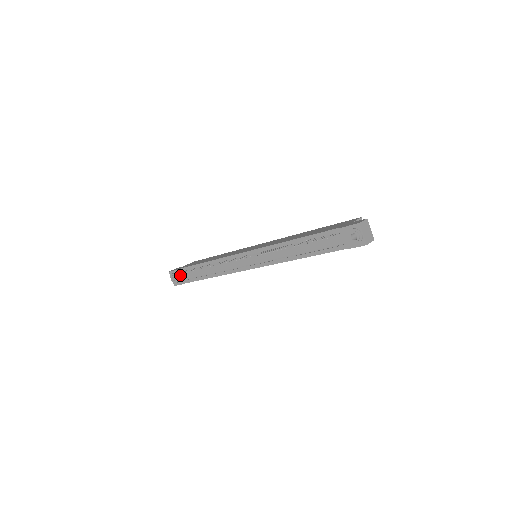
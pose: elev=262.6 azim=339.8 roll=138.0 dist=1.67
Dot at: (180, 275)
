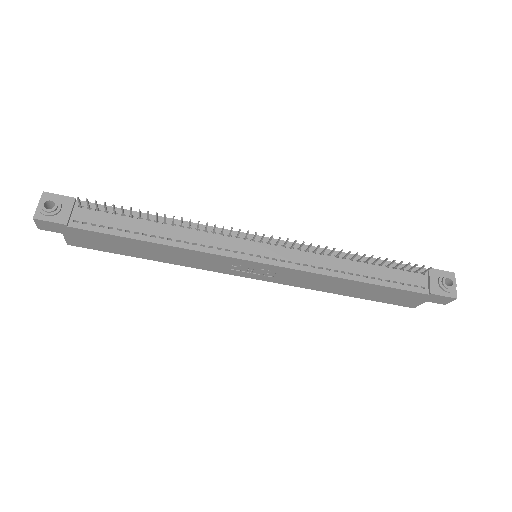
Dot at: (72, 208)
